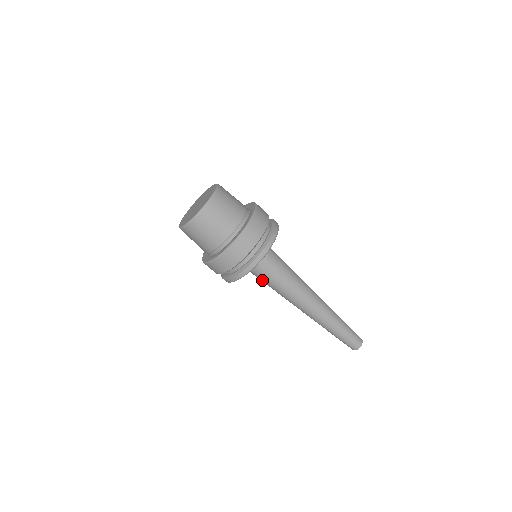
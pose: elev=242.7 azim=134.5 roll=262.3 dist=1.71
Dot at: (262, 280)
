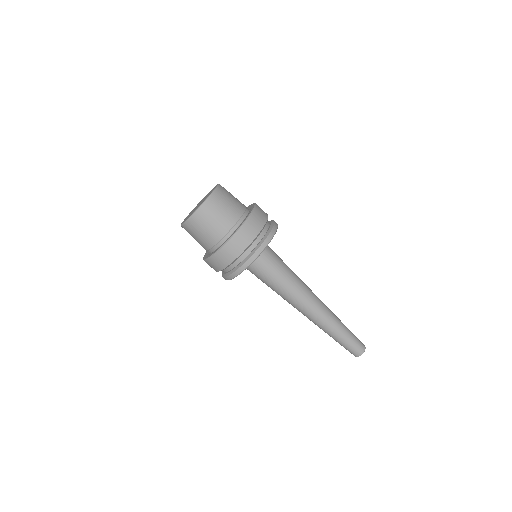
Dot at: occluded
